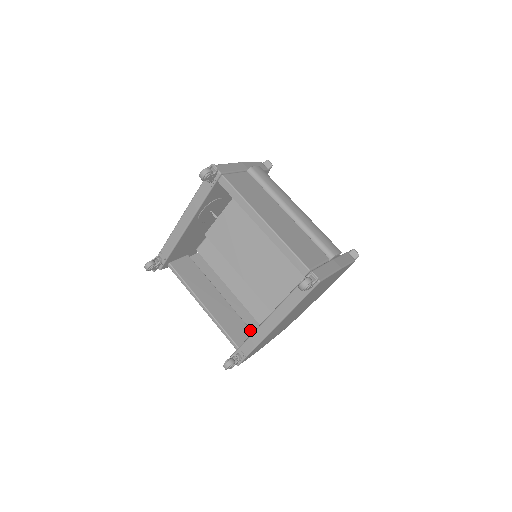
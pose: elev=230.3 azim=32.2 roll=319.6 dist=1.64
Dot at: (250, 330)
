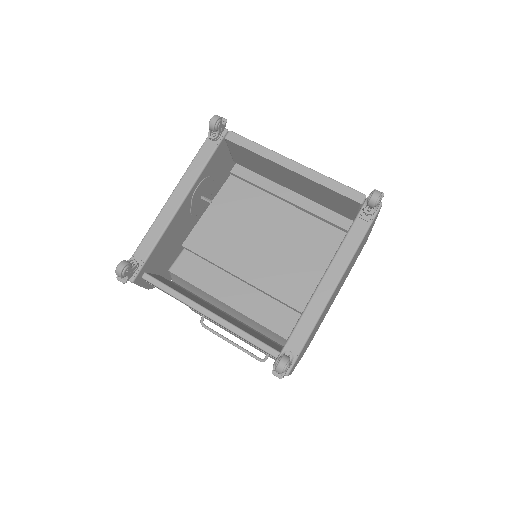
Dot at: (275, 343)
